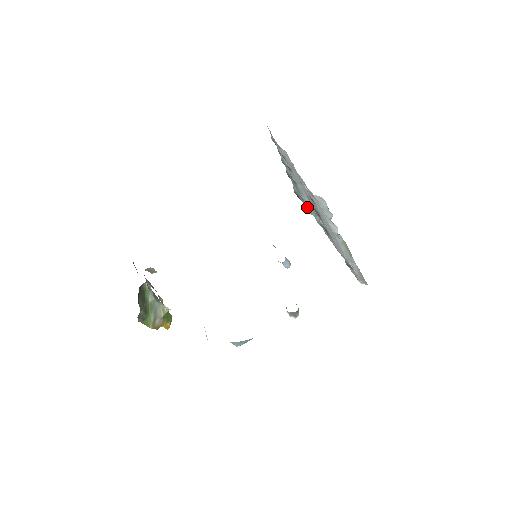
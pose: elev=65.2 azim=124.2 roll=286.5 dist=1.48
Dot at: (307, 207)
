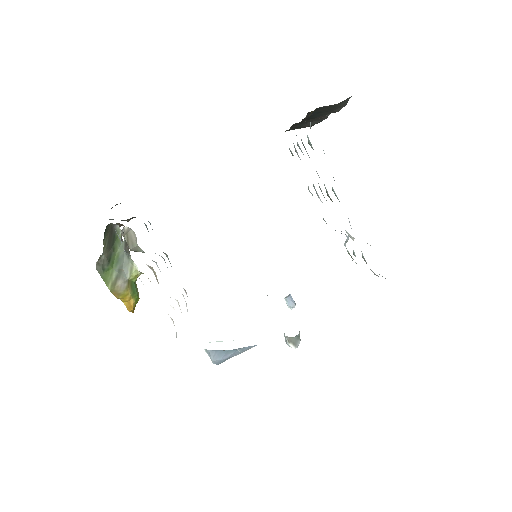
Dot at: occluded
